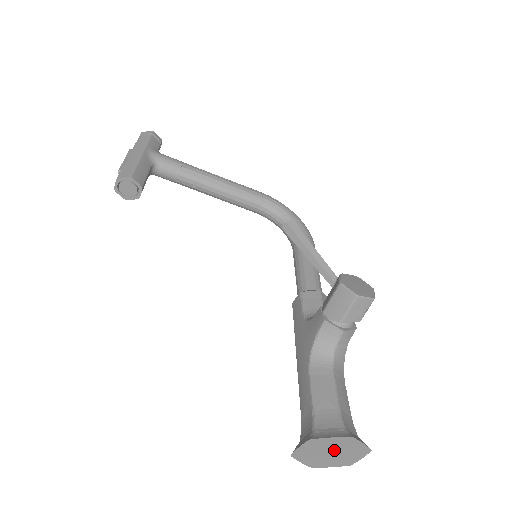
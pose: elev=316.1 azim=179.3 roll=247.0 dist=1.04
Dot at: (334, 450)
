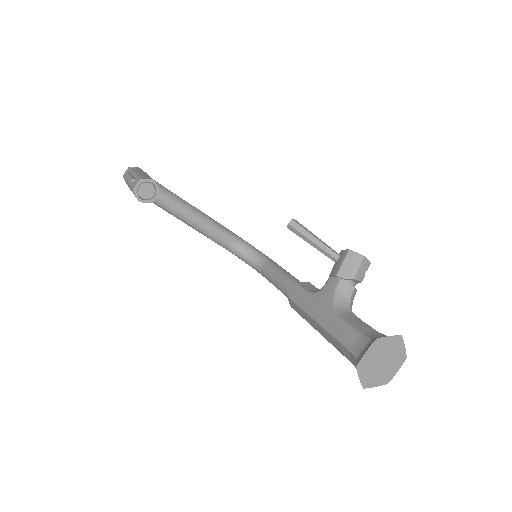
Dot at: (385, 357)
